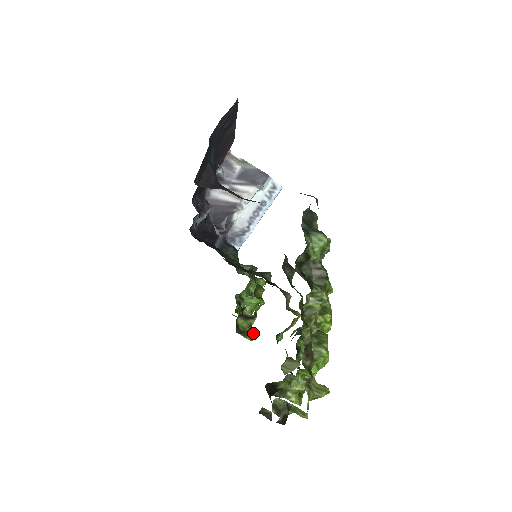
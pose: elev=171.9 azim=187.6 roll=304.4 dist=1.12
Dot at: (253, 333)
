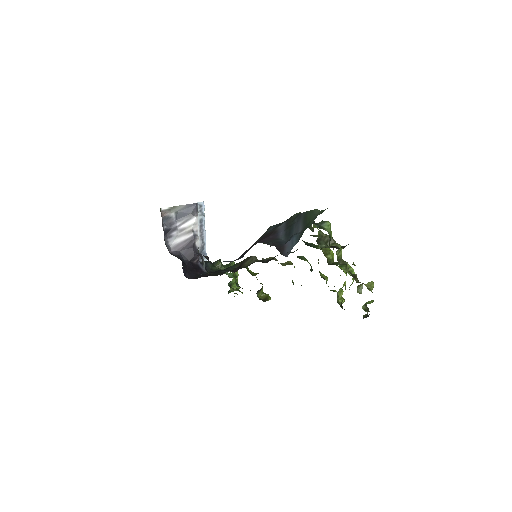
Dot at: (267, 294)
